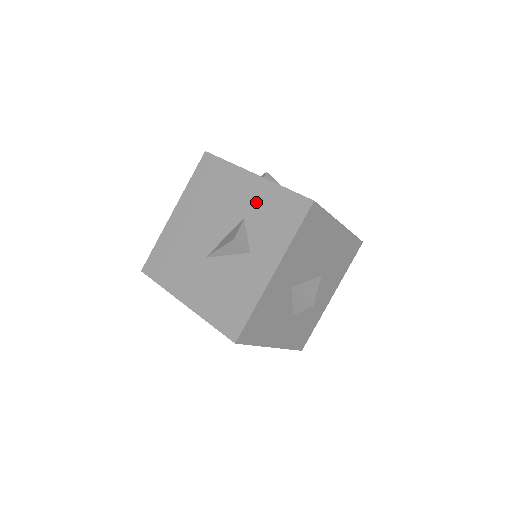
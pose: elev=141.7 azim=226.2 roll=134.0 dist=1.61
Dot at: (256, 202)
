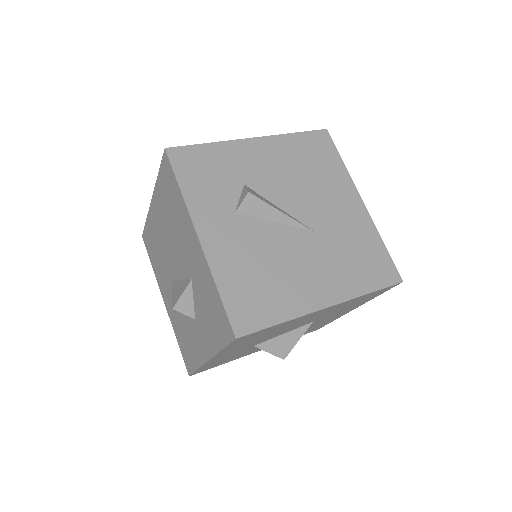
Dot at: (198, 274)
